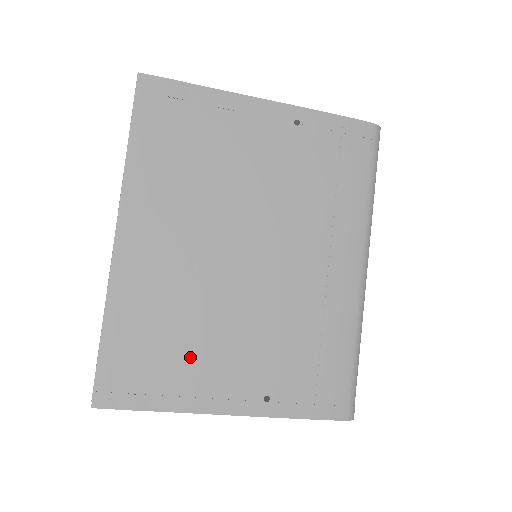
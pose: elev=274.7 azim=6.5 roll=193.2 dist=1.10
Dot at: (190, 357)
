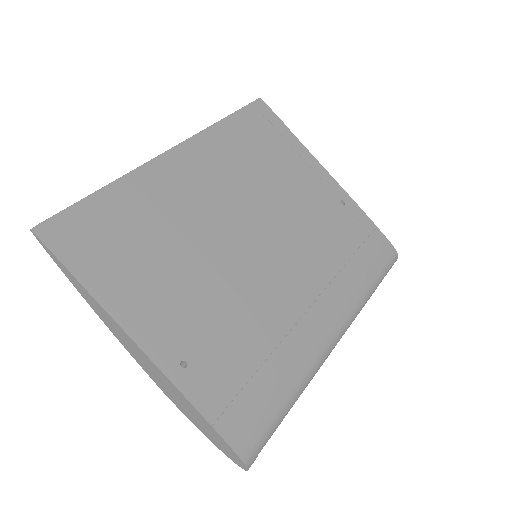
Dot at: (149, 269)
